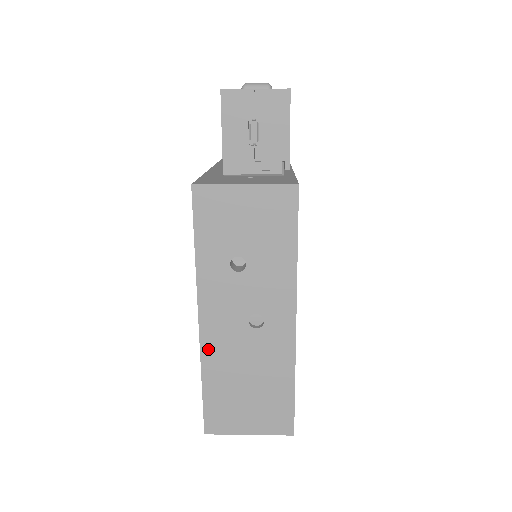
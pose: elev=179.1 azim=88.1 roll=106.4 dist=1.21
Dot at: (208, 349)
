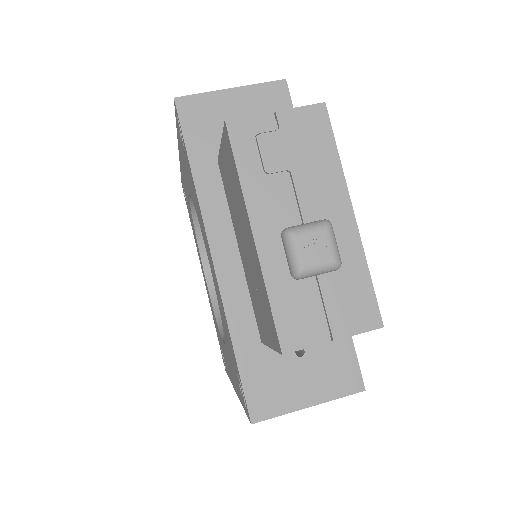
Dot at: occluded
